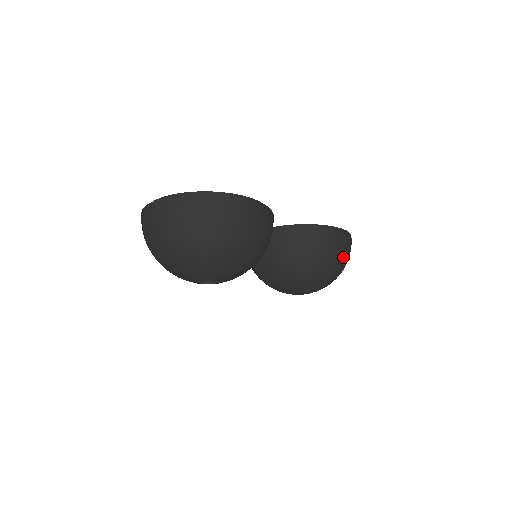
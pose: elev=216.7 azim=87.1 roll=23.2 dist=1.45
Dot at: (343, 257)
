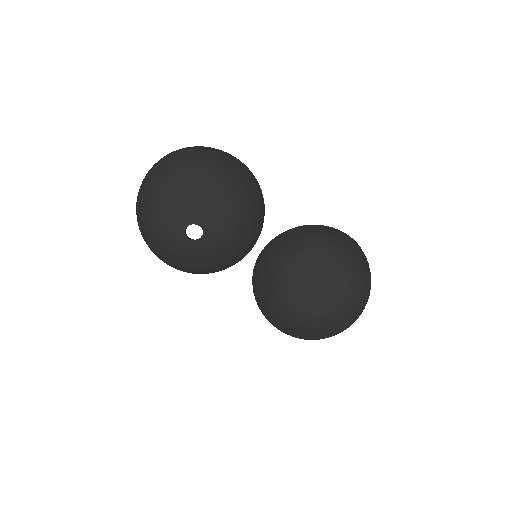
Dot at: (356, 256)
